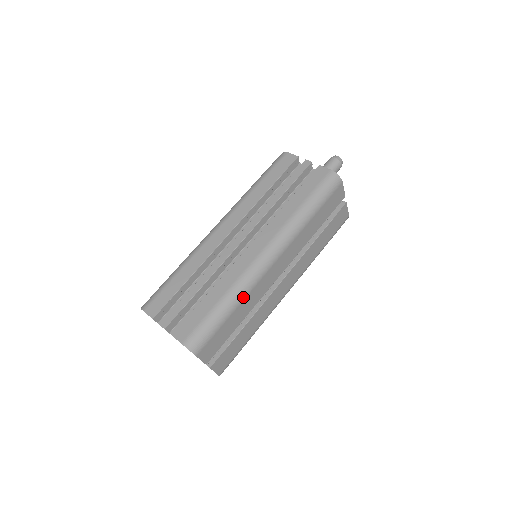
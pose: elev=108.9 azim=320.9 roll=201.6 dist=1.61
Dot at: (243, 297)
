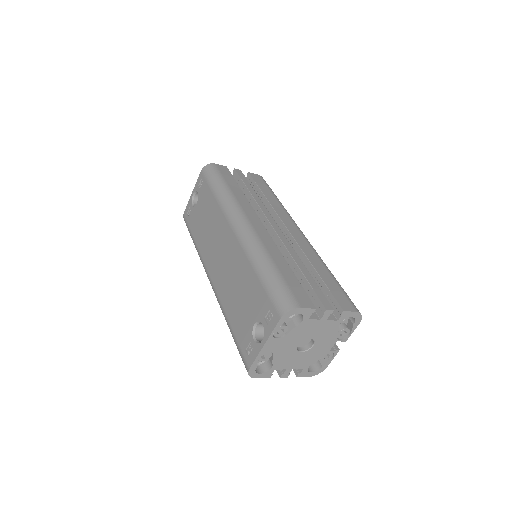
Dot at: occluded
